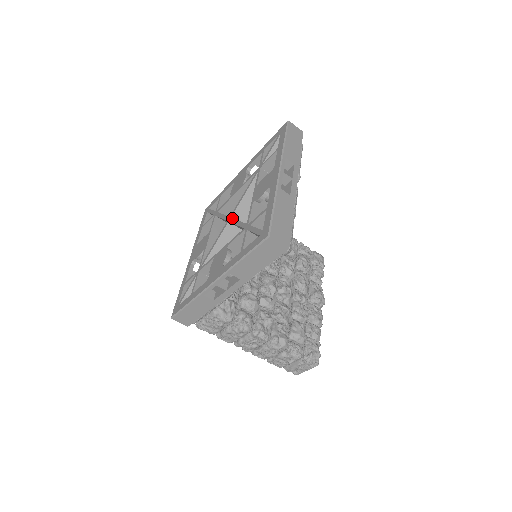
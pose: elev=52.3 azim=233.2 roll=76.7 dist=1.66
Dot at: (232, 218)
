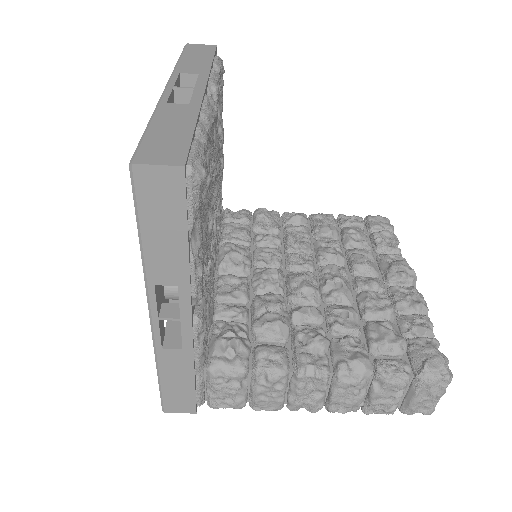
Dot at: occluded
